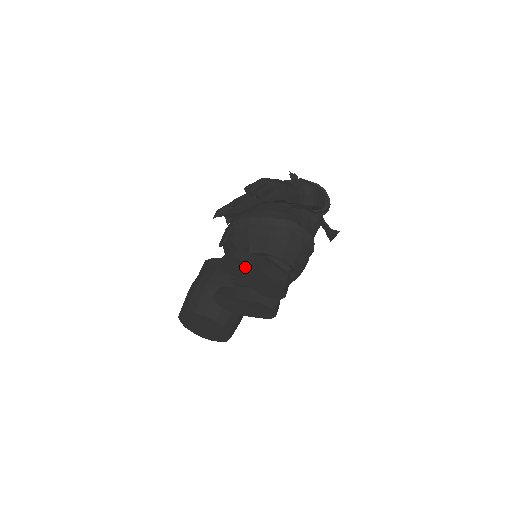
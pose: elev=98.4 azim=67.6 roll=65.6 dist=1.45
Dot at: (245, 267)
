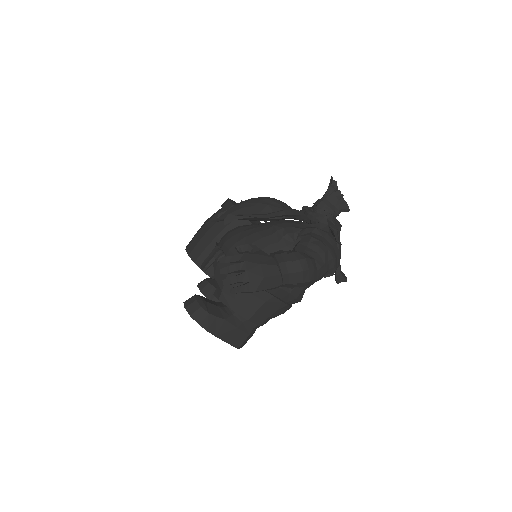
Dot at: occluded
